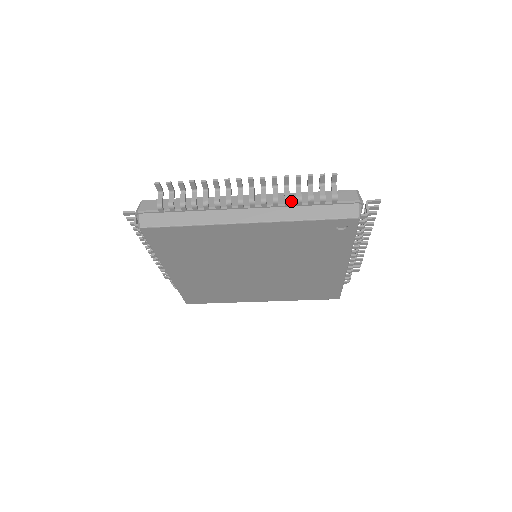
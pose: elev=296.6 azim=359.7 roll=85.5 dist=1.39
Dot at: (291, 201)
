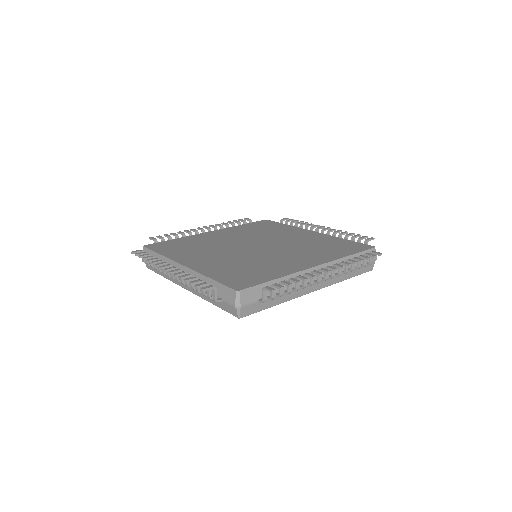
Dot at: (343, 268)
